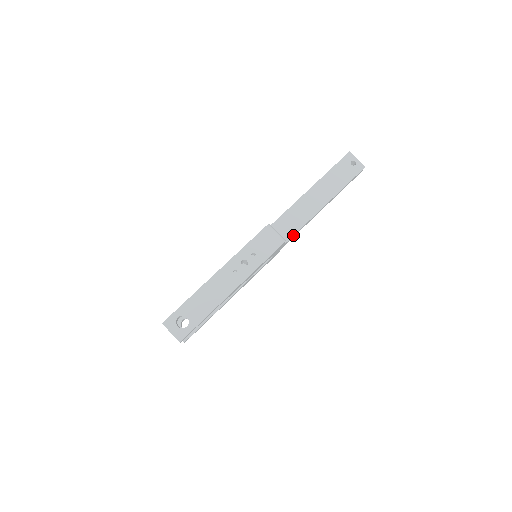
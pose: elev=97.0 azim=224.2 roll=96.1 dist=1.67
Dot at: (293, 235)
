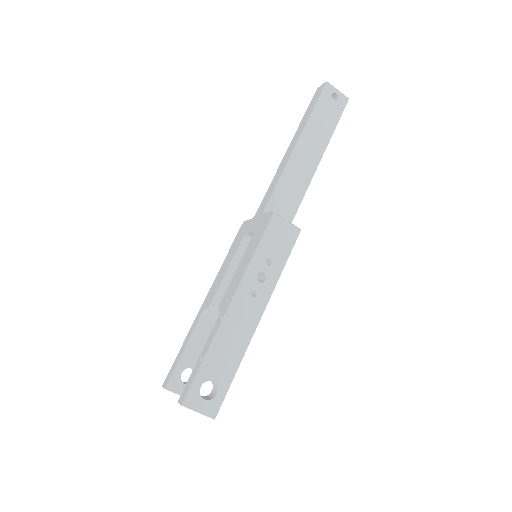
Dot at: (295, 214)
